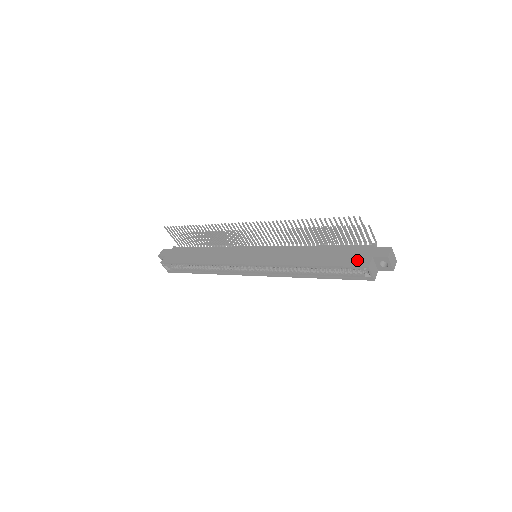
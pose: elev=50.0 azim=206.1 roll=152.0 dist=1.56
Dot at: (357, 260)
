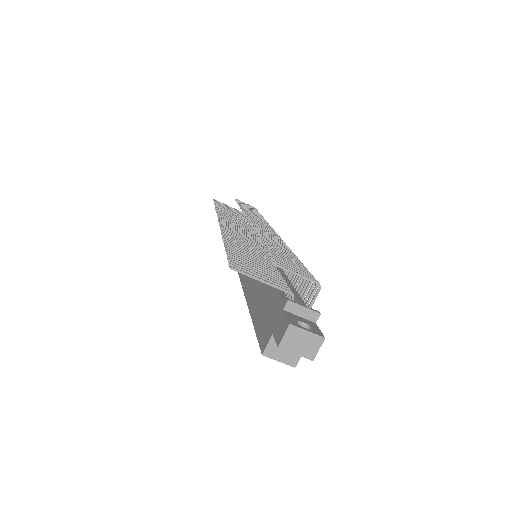
Dot at: (264, 330)
